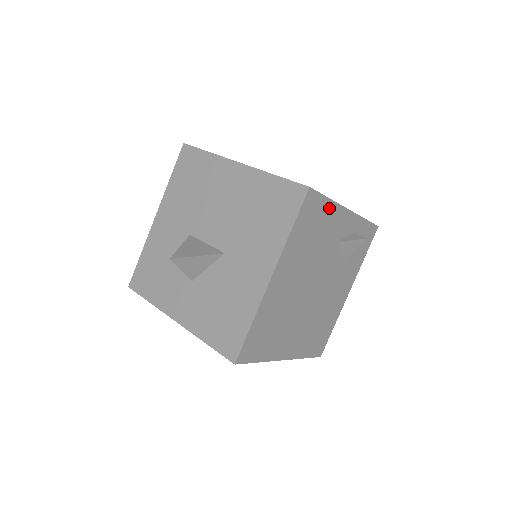
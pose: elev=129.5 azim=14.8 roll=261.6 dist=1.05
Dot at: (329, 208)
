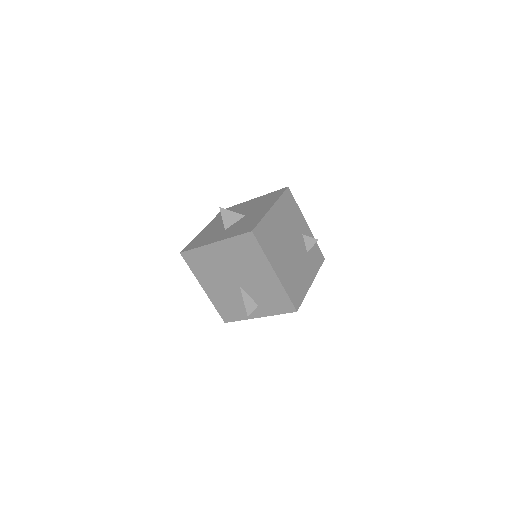
Dot at: (297, 209)
